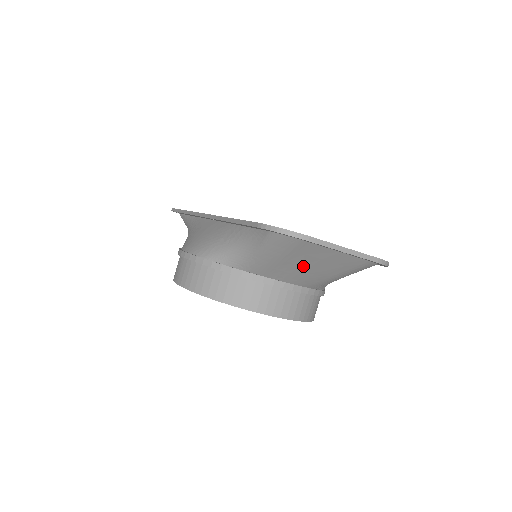
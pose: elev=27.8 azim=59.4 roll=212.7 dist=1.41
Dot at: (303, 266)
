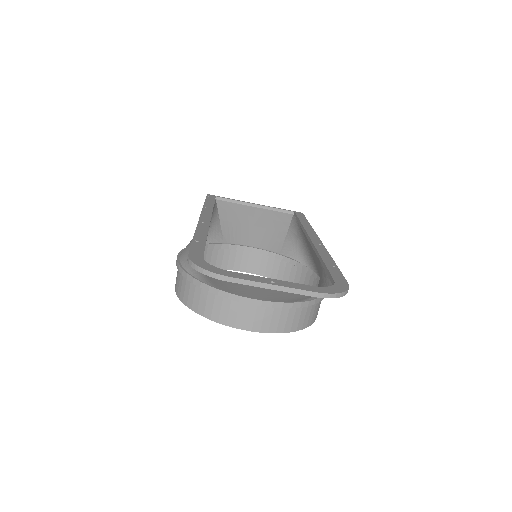
Dot at: (252, 291)
